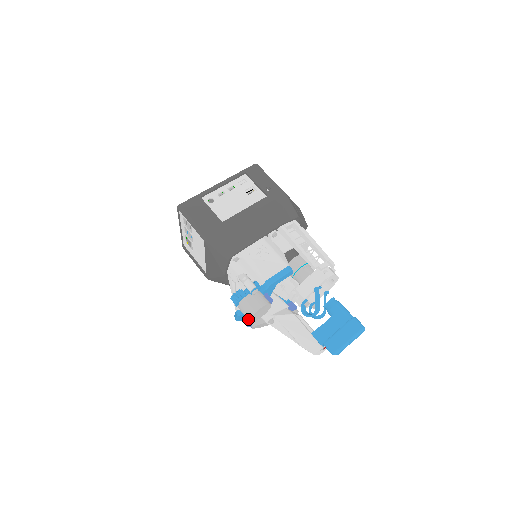
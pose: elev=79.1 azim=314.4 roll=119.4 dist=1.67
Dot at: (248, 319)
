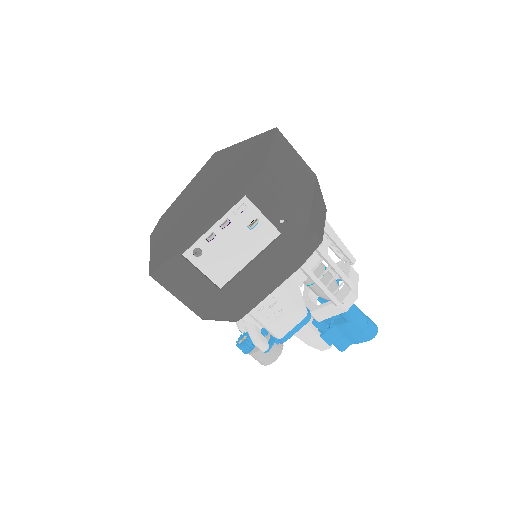
Dot at: occluded
